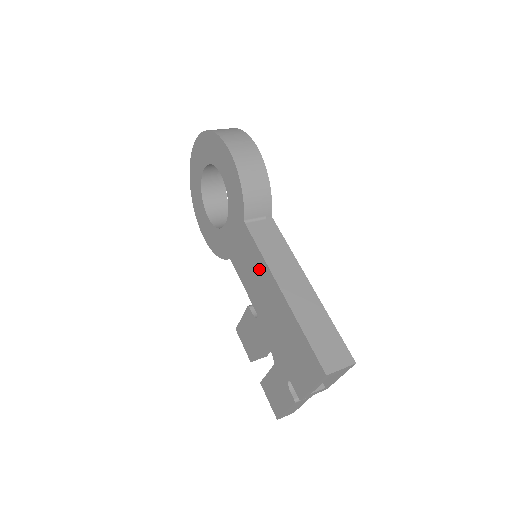
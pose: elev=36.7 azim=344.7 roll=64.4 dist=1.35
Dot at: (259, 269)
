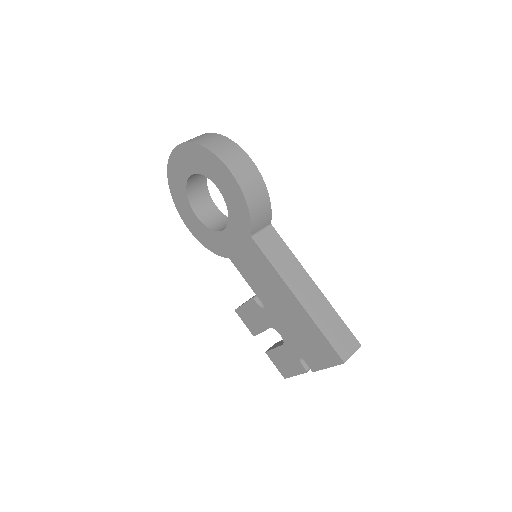
Dot at: (270, 277)
